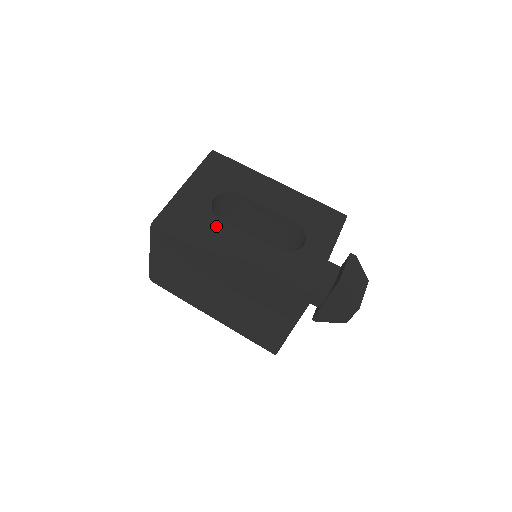
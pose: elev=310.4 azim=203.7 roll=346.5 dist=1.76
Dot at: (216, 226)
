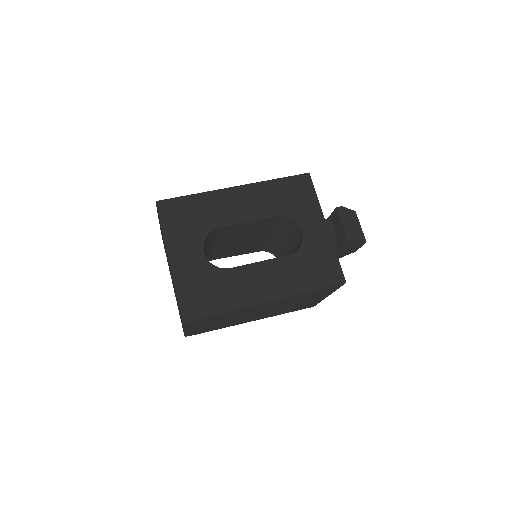
Dot at: (230, 277)
